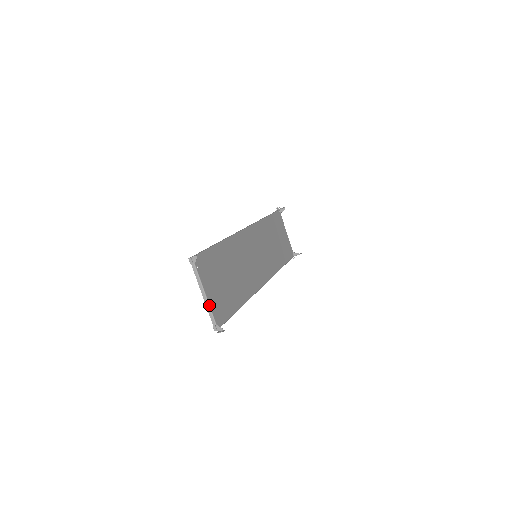
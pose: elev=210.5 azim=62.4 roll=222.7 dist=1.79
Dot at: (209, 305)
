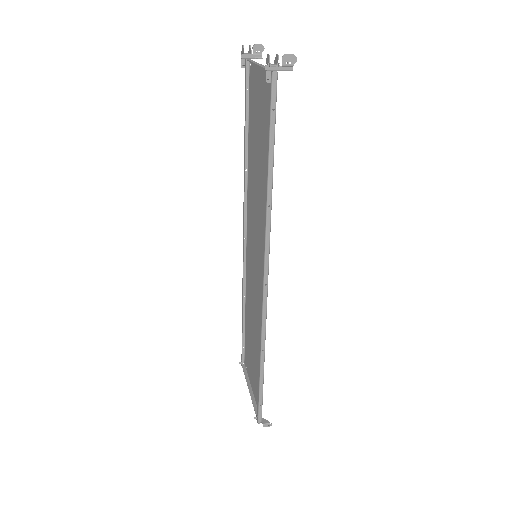
Dot at: (250, 381)
